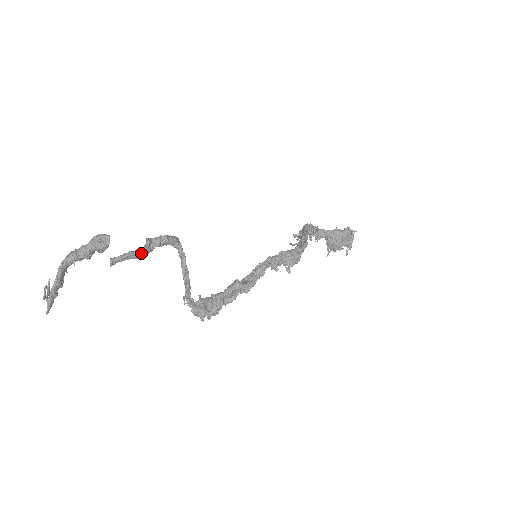
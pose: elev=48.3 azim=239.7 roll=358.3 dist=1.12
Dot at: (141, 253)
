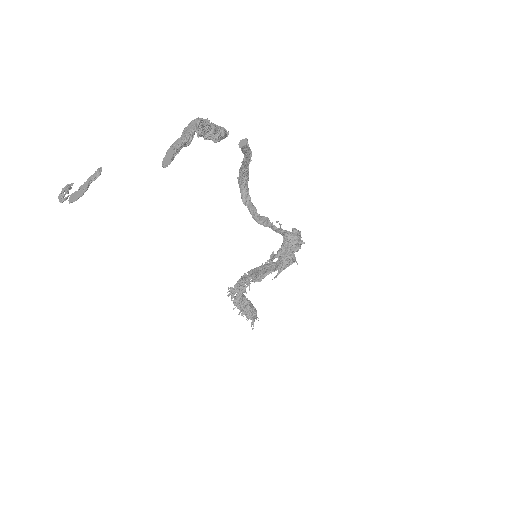
Dot at: (248, 160)
